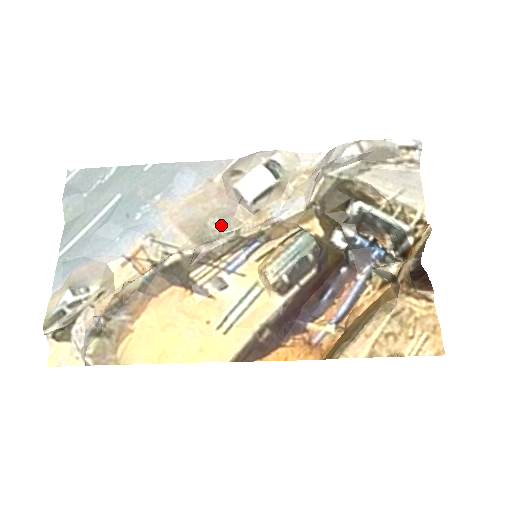
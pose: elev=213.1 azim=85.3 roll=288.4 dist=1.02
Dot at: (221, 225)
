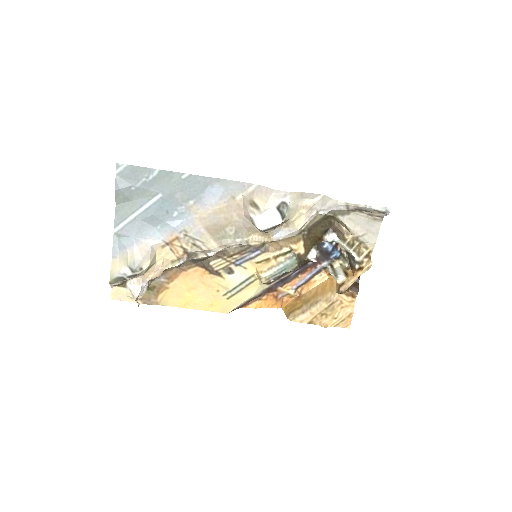
Dot at: (236, 233)
